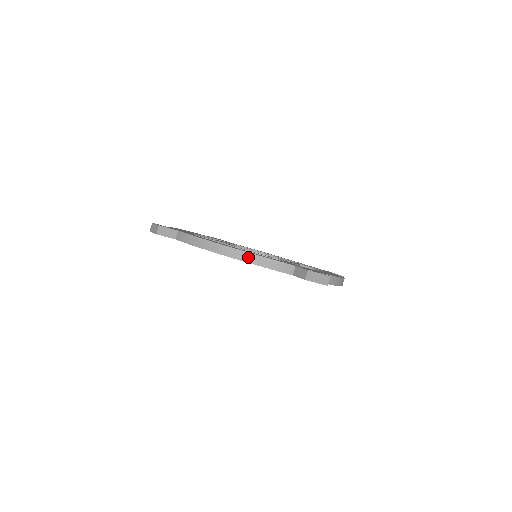
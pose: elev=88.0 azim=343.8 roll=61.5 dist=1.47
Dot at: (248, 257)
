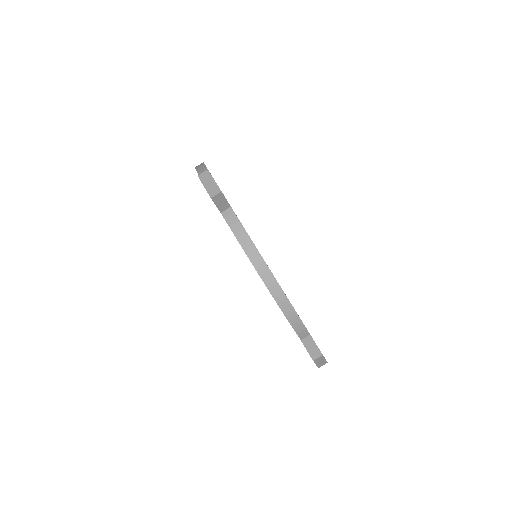
Dot at: (285, 305)
